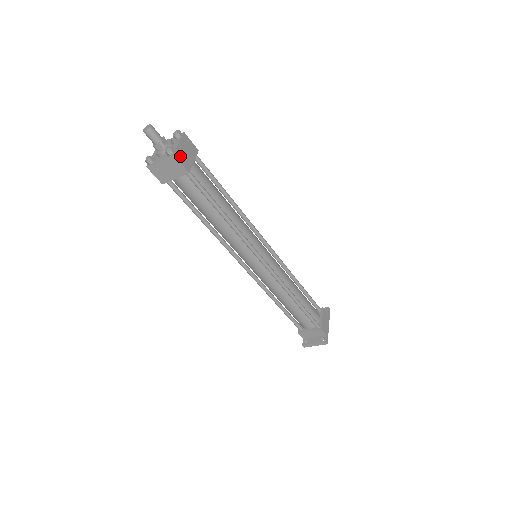
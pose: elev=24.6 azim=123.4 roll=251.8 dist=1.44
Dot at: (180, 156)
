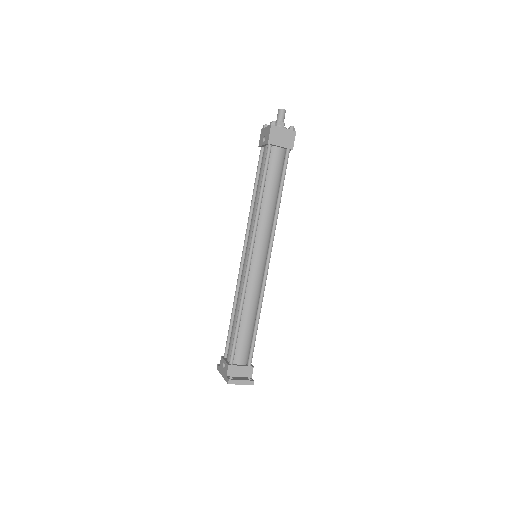
Dot at: (293, 138)
